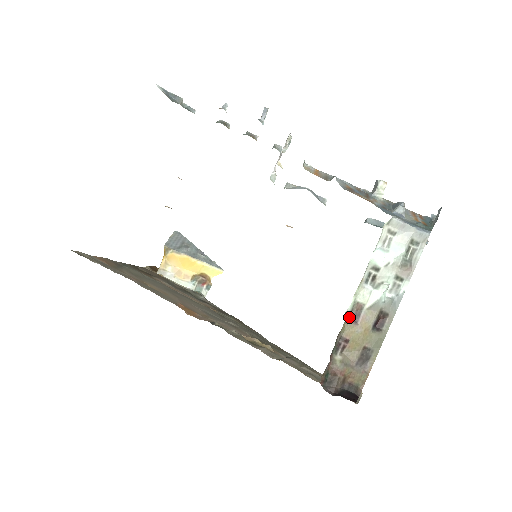
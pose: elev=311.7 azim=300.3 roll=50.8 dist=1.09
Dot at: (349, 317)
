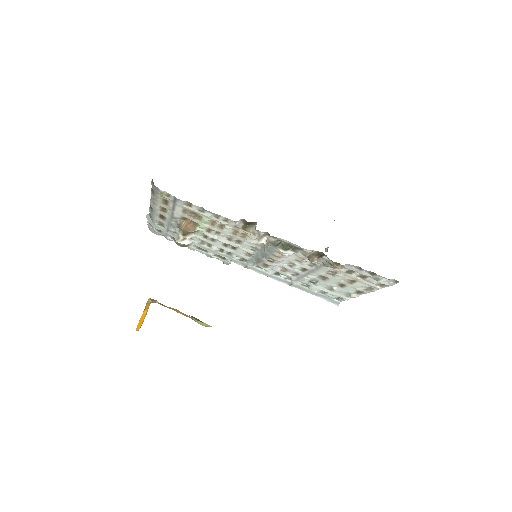
Dot at: occluded
